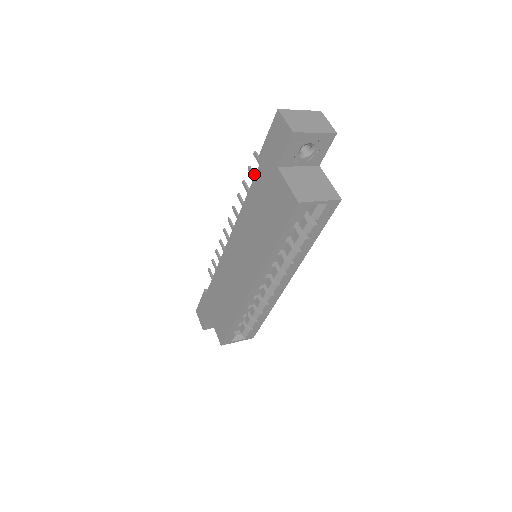
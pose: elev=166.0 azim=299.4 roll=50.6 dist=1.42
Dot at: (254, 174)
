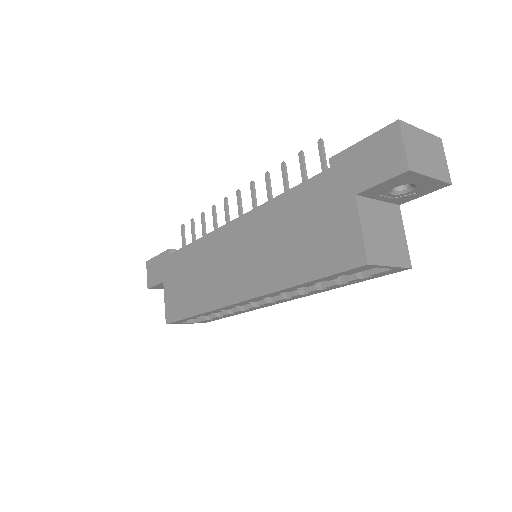
Dot at: (305, 167)
